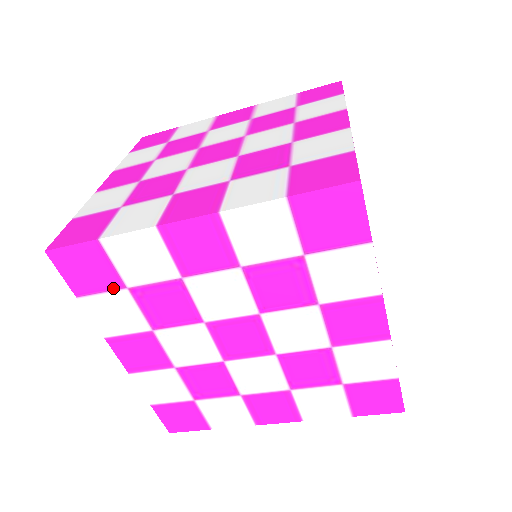
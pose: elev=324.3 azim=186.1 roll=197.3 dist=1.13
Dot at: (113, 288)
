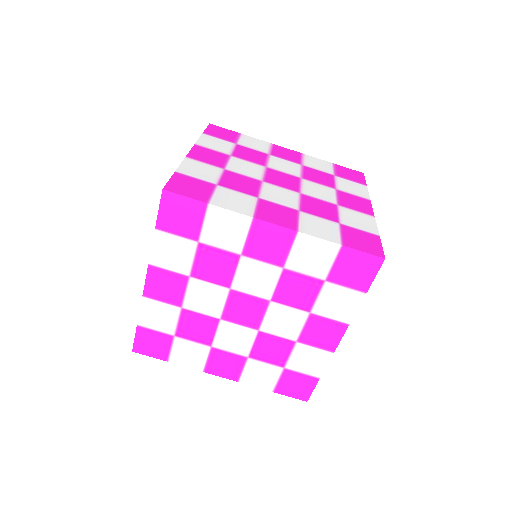
Dot at: (188, 237)
